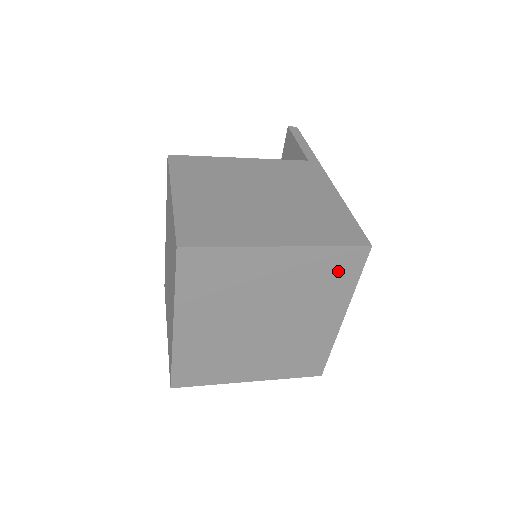
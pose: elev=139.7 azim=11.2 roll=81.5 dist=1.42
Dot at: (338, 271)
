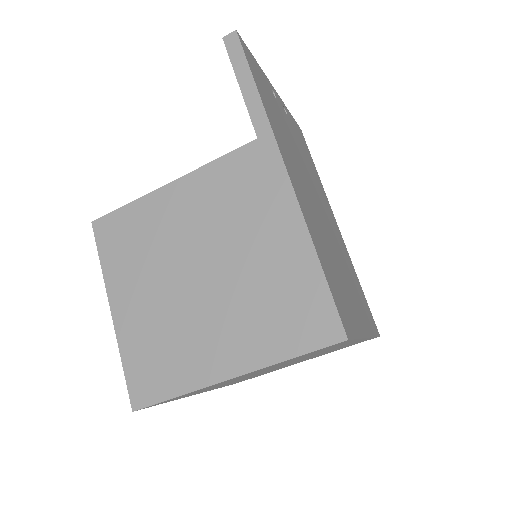
Dot at: occluded
